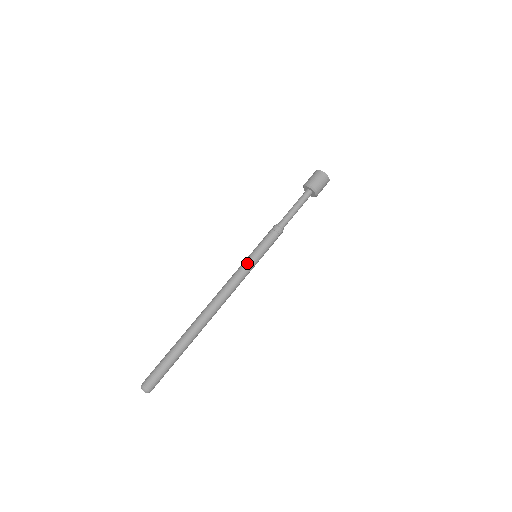
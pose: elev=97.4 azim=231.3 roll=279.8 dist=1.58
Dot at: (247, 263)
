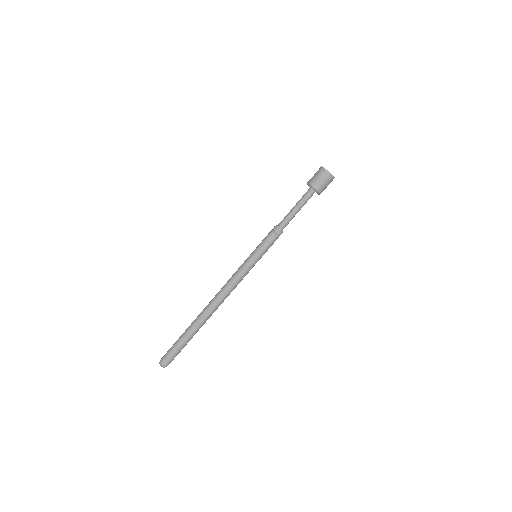
Dot at: (246, 264)
